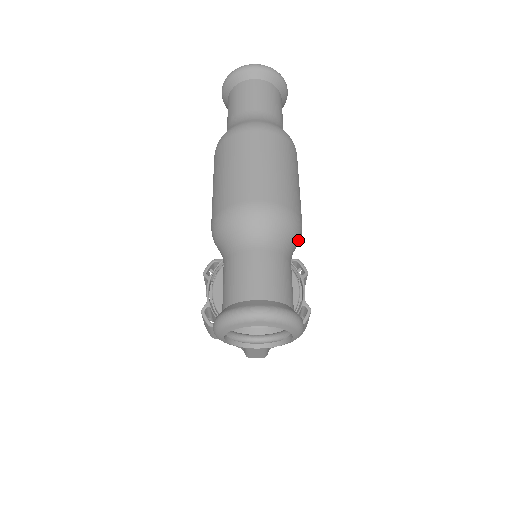
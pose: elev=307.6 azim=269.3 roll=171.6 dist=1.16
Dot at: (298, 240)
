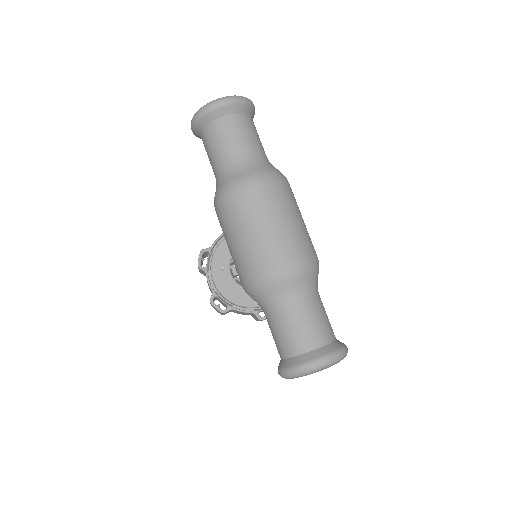
Dot at: occluded
